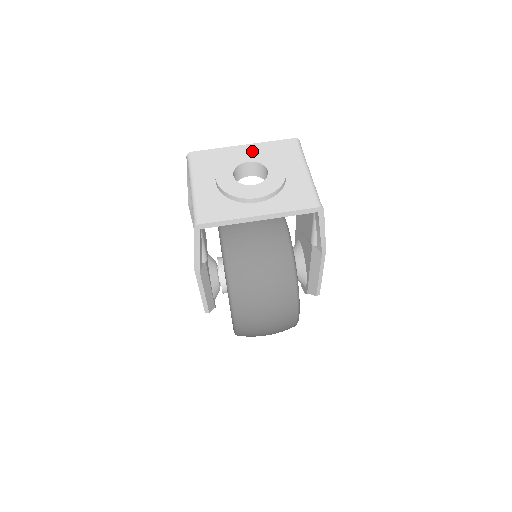
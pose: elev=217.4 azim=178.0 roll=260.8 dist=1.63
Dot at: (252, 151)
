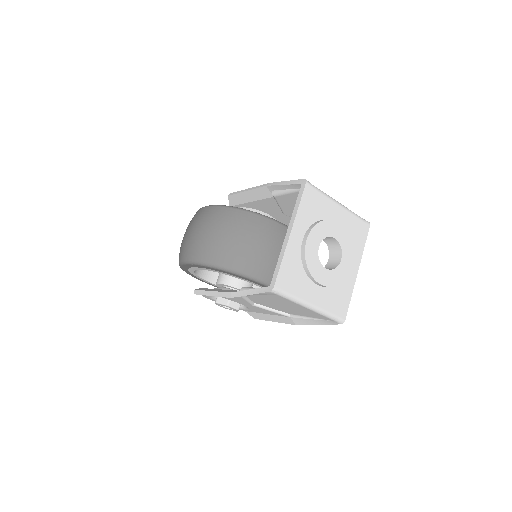
Dot at: (310, 235)
